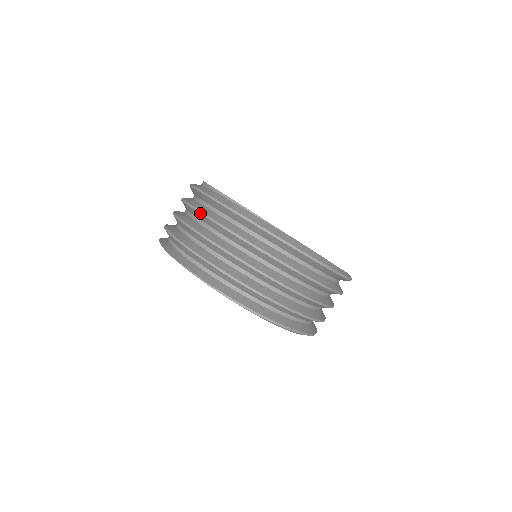
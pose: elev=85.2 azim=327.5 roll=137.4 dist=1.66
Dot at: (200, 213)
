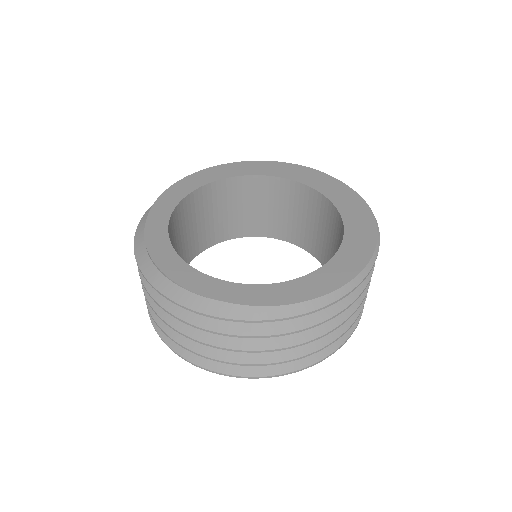
Dot at: (139, 275)
